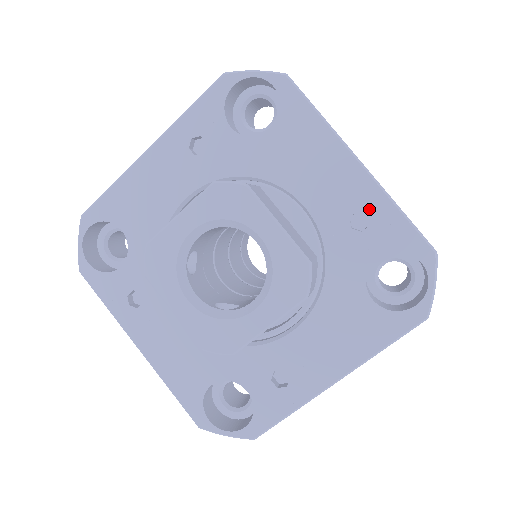
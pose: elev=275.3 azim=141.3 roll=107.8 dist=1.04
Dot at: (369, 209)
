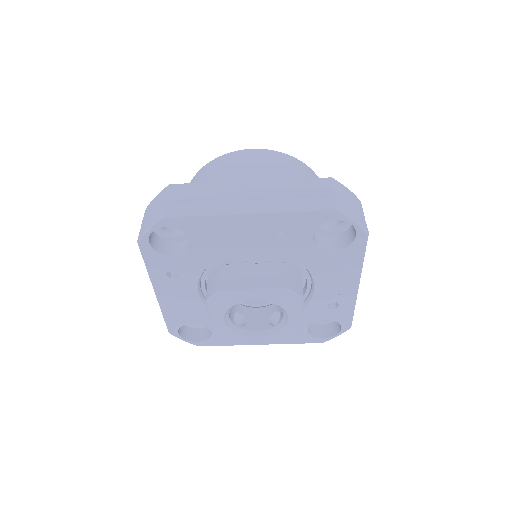
Dot at: (282, 225)
